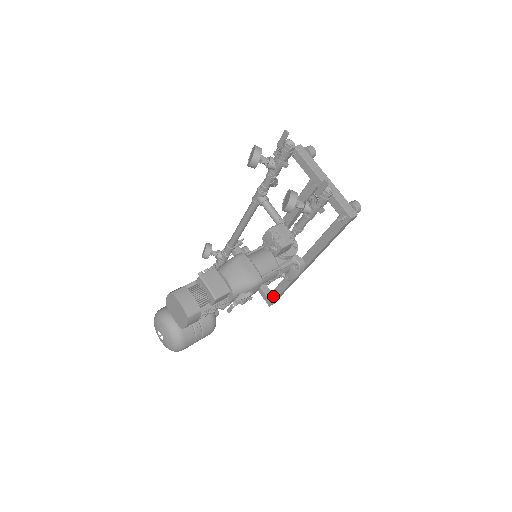
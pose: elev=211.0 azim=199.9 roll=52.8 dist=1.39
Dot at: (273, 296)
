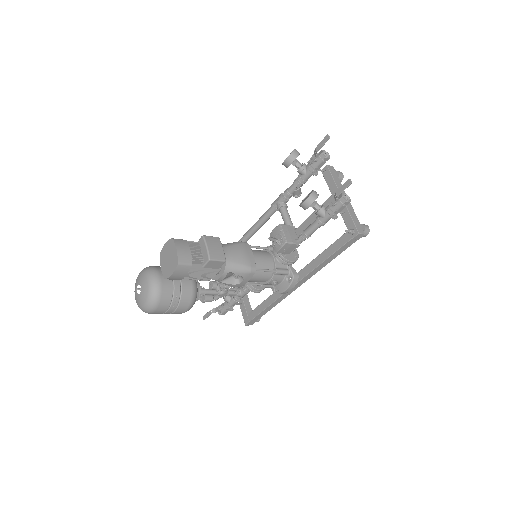
Dot at: (254, 313)
